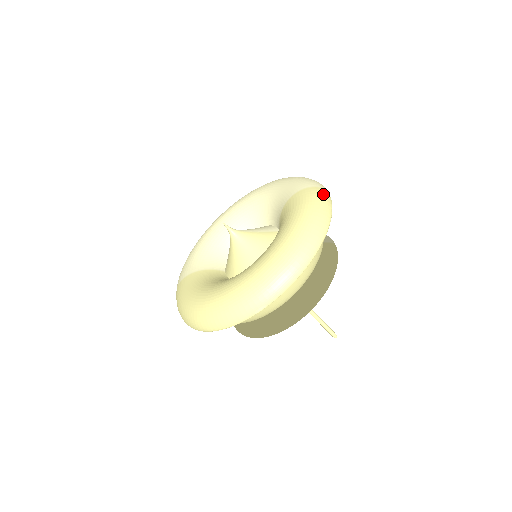
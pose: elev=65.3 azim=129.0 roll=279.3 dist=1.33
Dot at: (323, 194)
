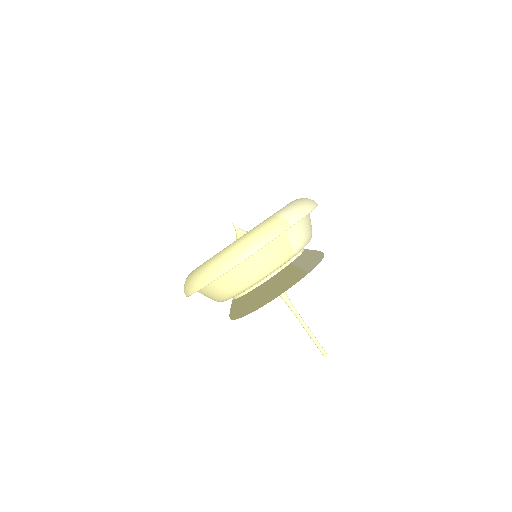
Dot at: (275, 226)
